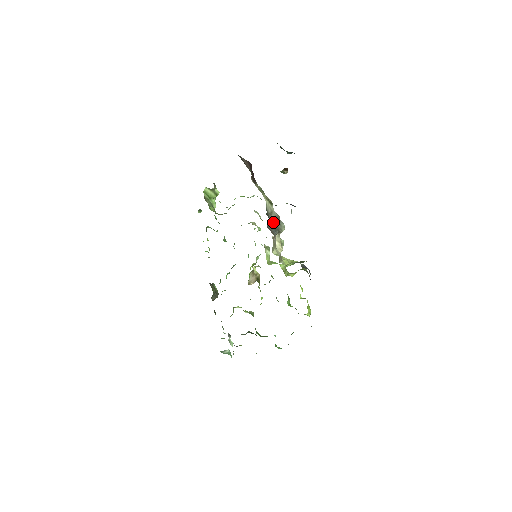
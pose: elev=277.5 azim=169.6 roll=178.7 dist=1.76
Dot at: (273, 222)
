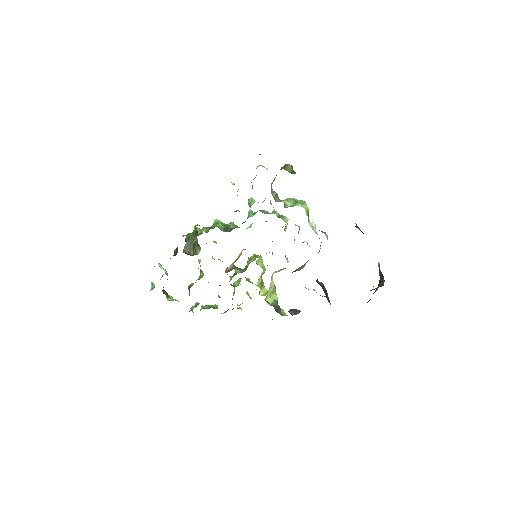
Dot at: (299, 267)
